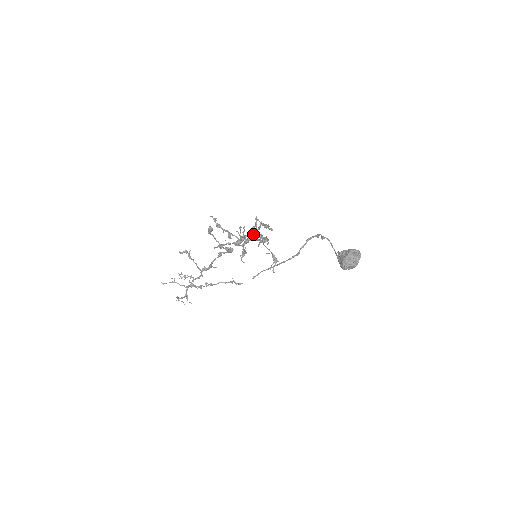
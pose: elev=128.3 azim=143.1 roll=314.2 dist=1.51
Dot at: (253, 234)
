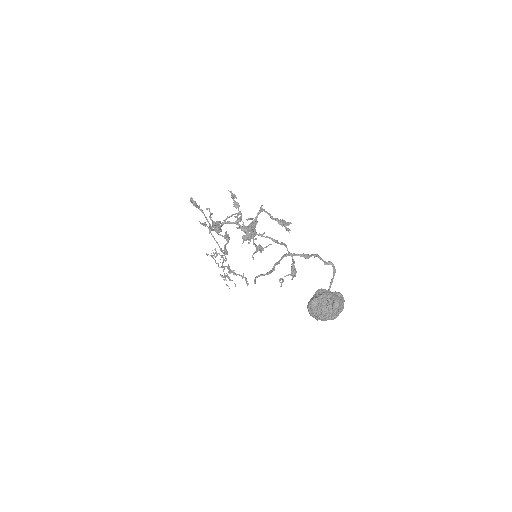
Dot at: (247, 226)
